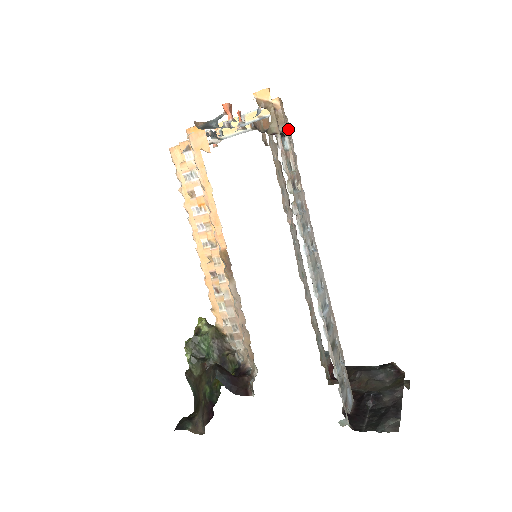
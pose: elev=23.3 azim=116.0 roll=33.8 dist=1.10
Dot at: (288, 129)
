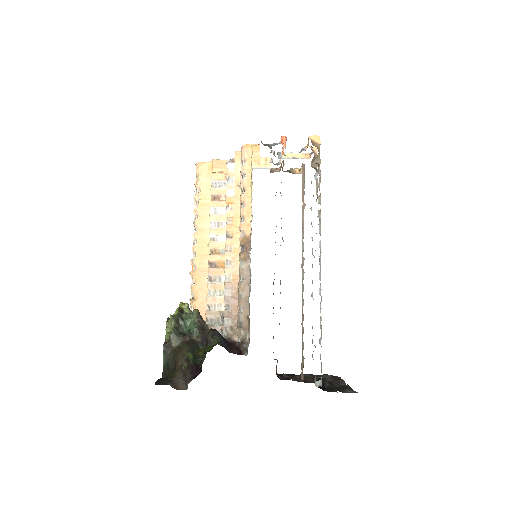
Dot at: occluded
